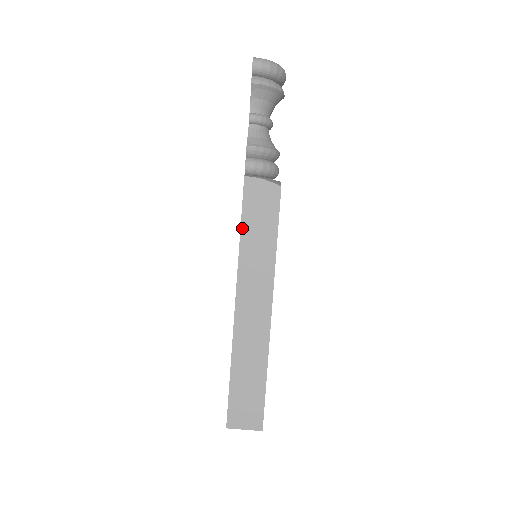
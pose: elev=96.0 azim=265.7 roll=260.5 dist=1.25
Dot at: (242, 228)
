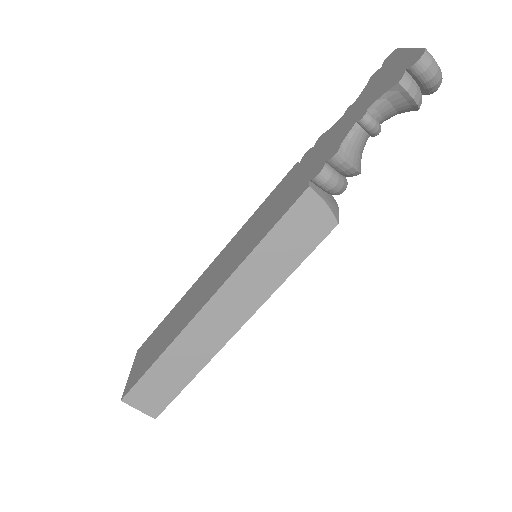
Dot at: (266, 238)
